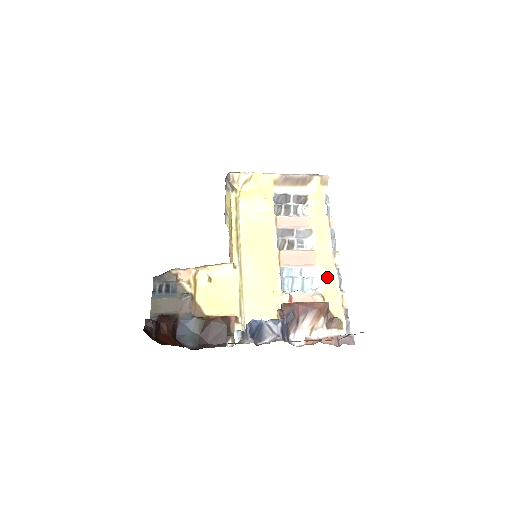
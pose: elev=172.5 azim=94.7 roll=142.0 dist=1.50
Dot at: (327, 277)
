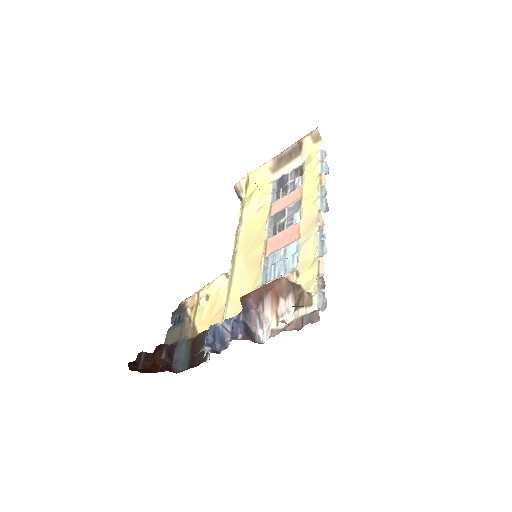
Dot at: (307, 246)
